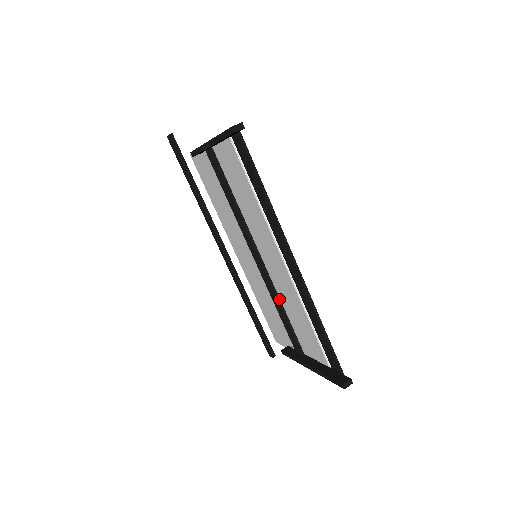
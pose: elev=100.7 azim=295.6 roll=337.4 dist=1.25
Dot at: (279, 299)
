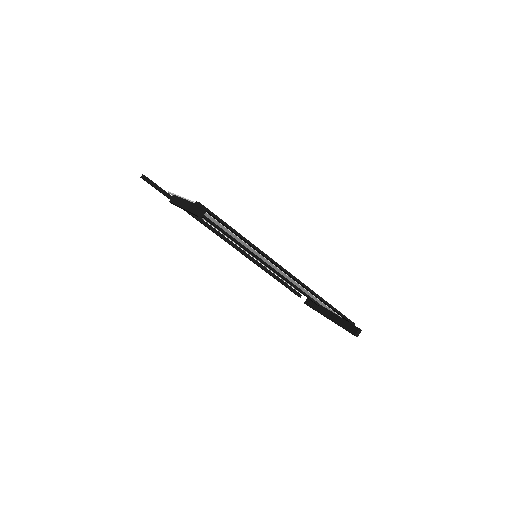
Dot at: (287, 280)
